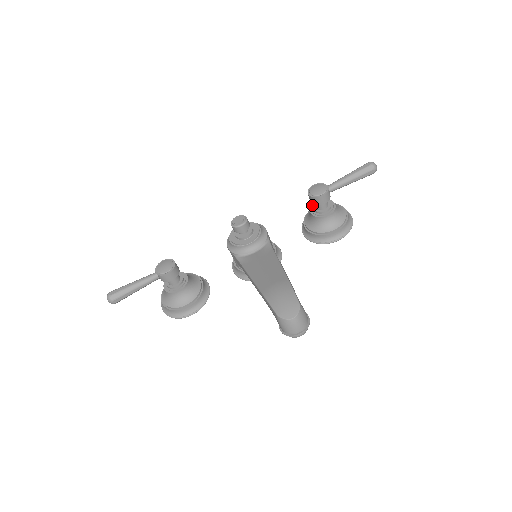
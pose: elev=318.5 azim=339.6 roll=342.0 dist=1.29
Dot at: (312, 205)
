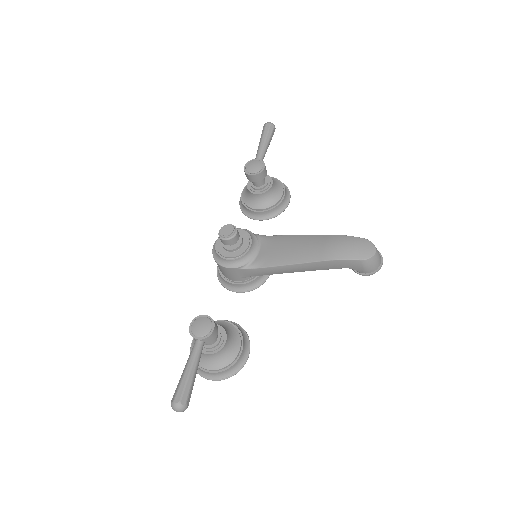
Dot at: (248, 188)
